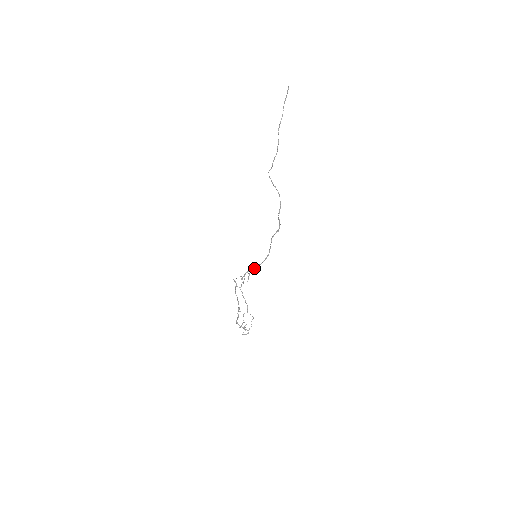
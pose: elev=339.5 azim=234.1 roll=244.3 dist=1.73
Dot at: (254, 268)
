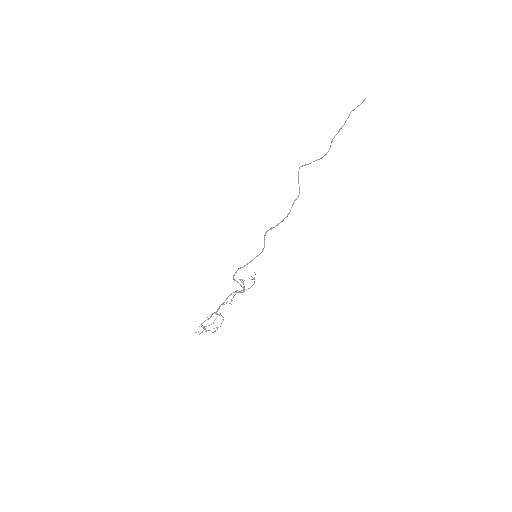
Dot at: (244, 266)
